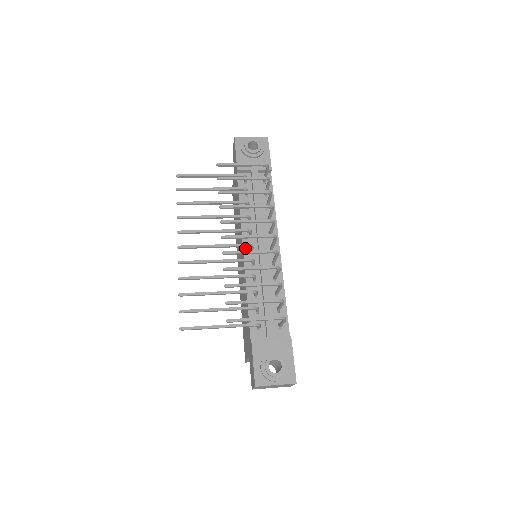
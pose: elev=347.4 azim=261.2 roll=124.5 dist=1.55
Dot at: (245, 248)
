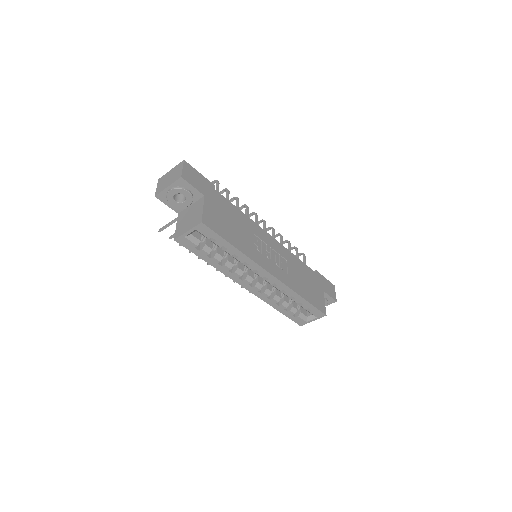
Dot at: occluded
